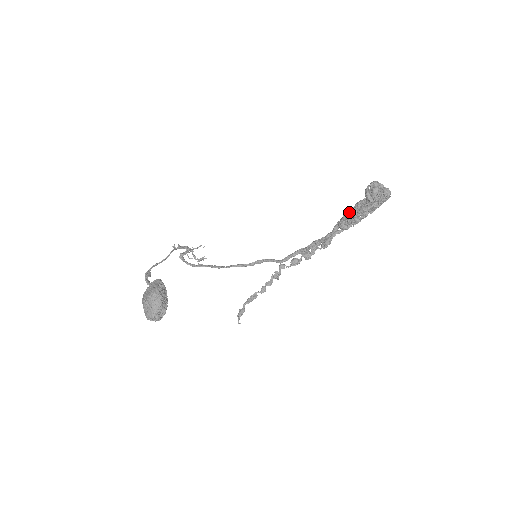
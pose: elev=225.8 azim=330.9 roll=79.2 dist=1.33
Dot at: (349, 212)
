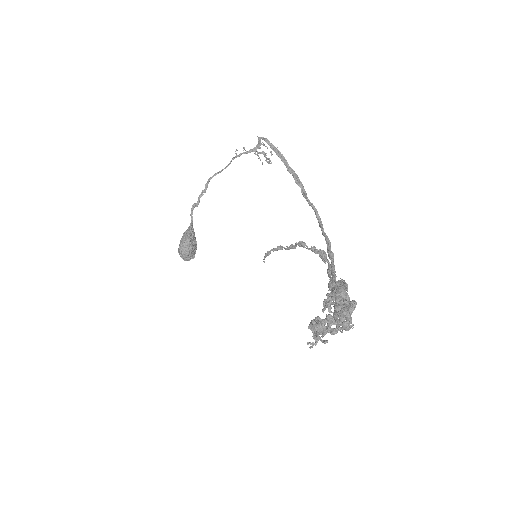
Dot at: (334, 287)
